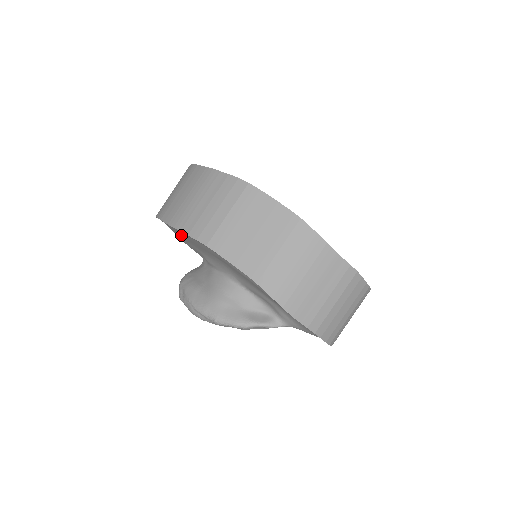
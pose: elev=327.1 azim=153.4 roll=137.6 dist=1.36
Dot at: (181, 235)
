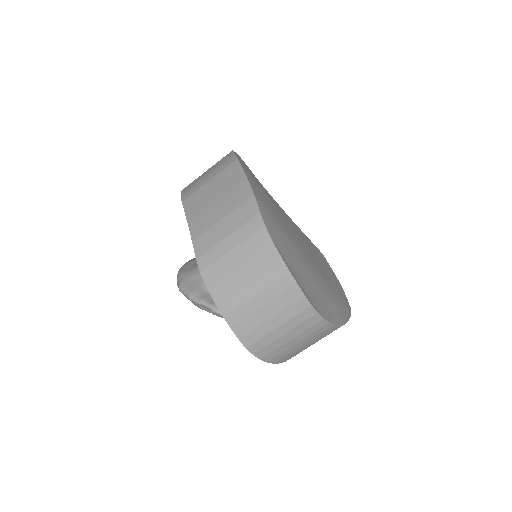
Dot at: occluded
